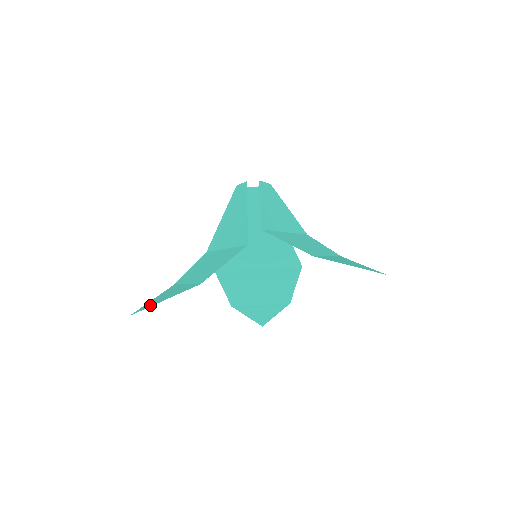
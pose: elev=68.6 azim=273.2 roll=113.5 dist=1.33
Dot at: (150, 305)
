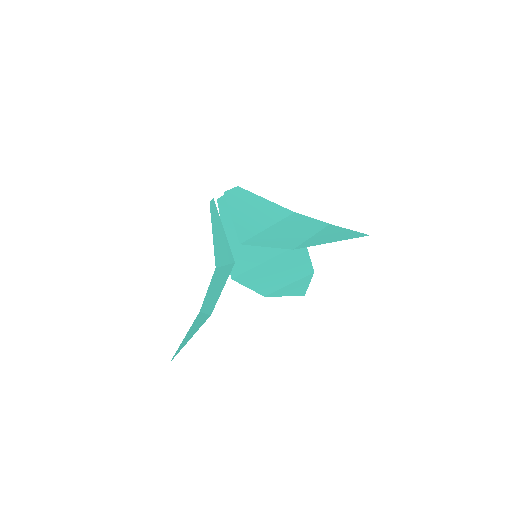
Dot at: (181, 347)
